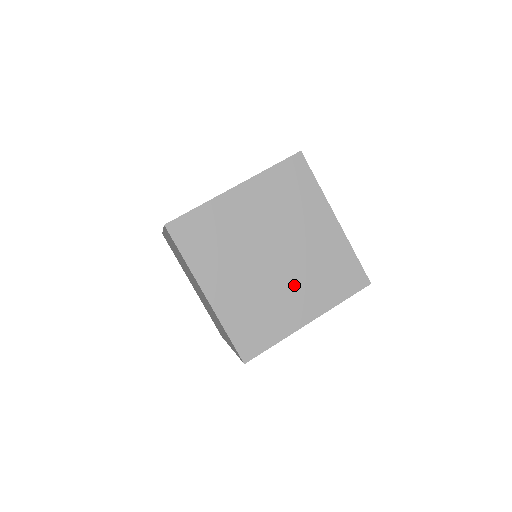
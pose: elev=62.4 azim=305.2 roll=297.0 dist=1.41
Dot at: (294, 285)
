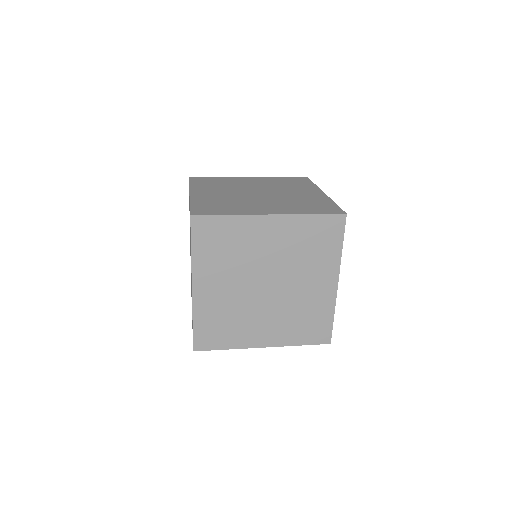
Dot at: (268, 202)
